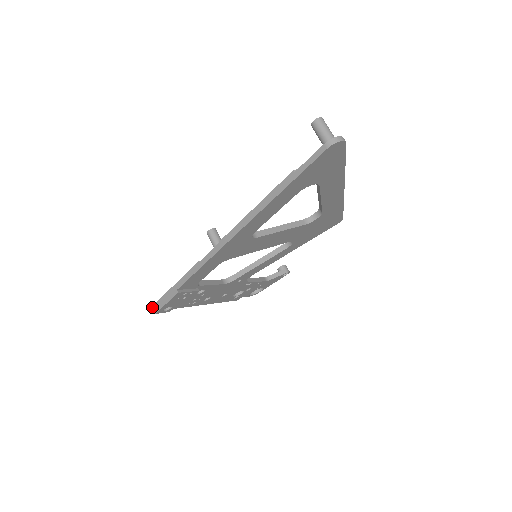
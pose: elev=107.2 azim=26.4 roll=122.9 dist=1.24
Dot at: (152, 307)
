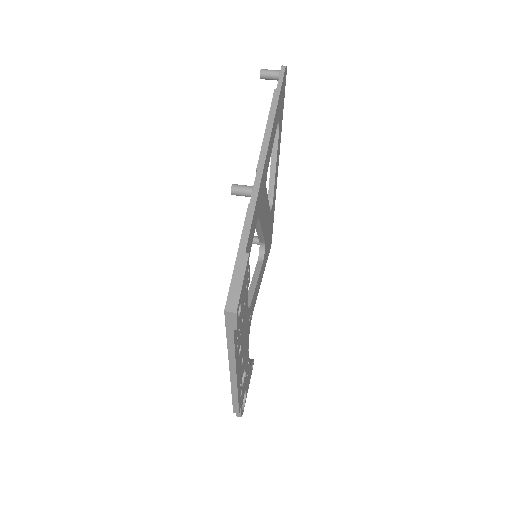
Dot at: (225, 311)
